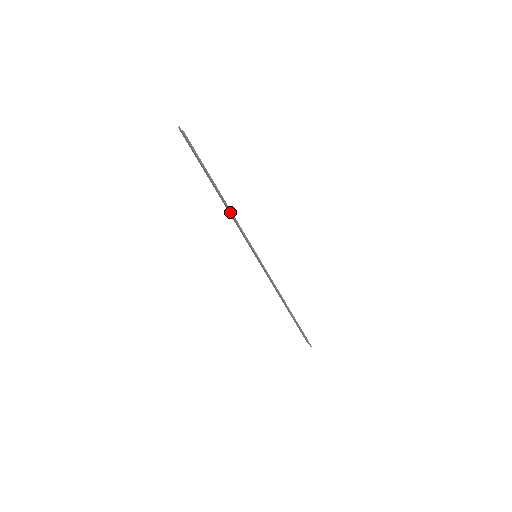
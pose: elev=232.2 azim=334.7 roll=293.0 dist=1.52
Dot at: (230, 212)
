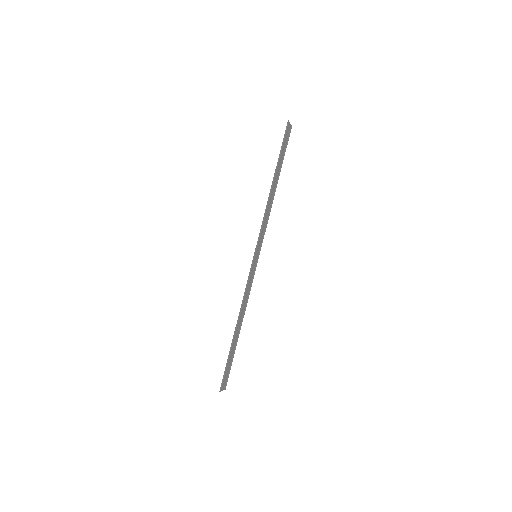
Dot at: (268, 200)
